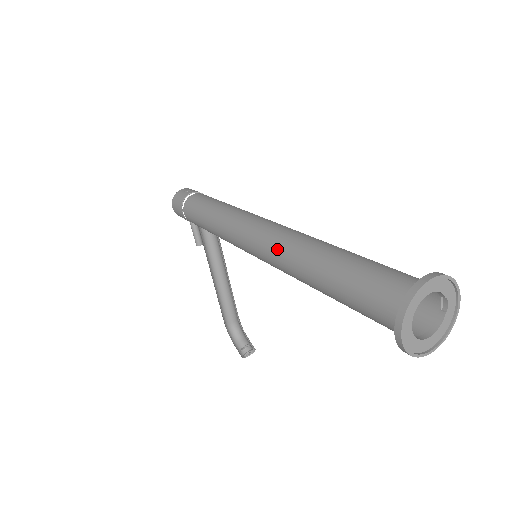
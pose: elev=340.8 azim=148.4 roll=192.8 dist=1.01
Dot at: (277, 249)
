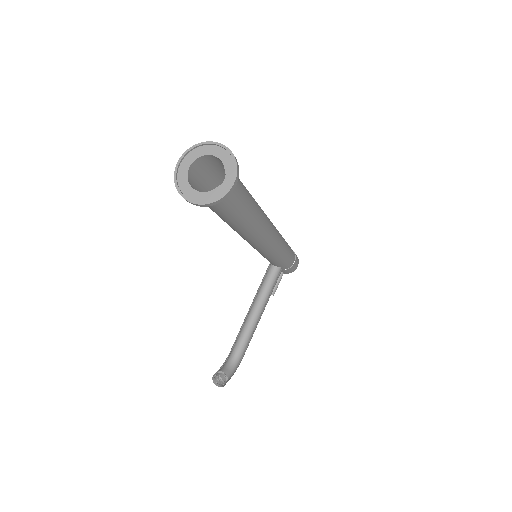
Dot at: occluded
